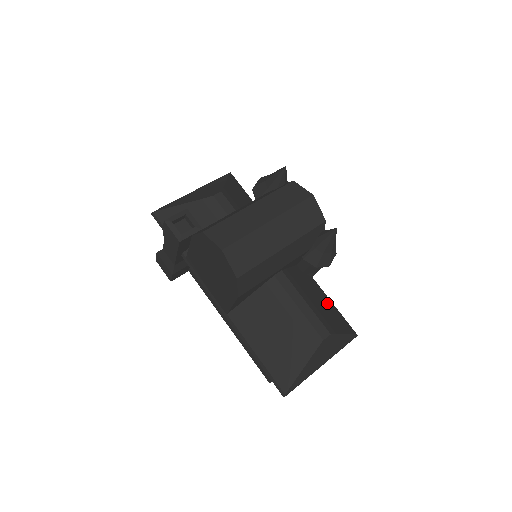
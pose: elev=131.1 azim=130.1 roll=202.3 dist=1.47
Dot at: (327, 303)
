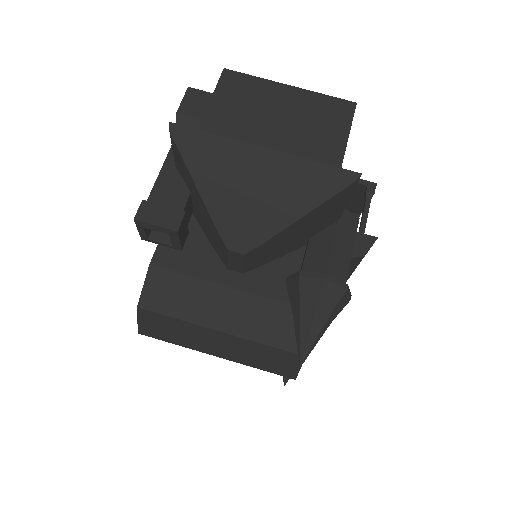
Dot at: occluded
